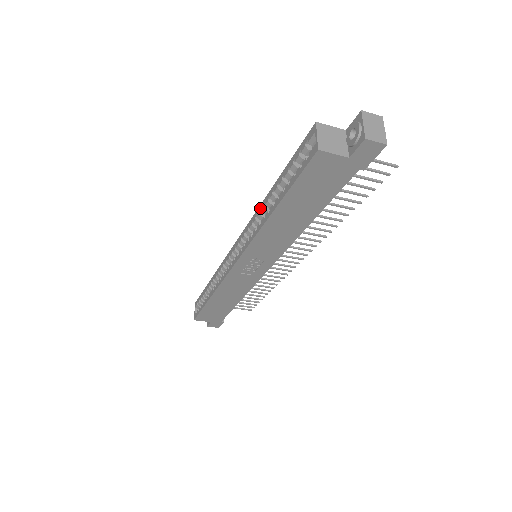
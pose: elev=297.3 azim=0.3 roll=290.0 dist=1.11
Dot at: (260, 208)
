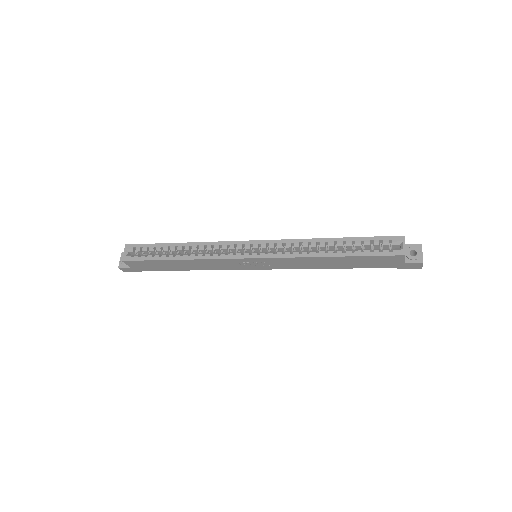
Dot at: (310, 241)
